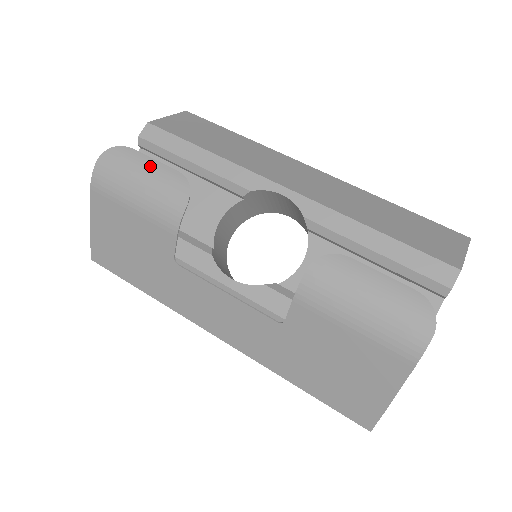
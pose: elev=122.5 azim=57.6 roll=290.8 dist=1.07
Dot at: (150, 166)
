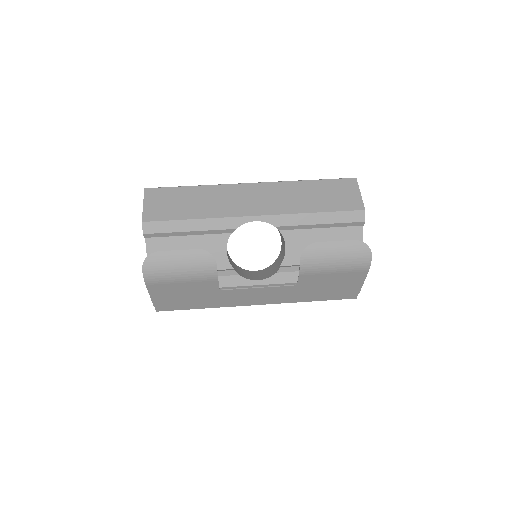
Dot at: (179, 256)
